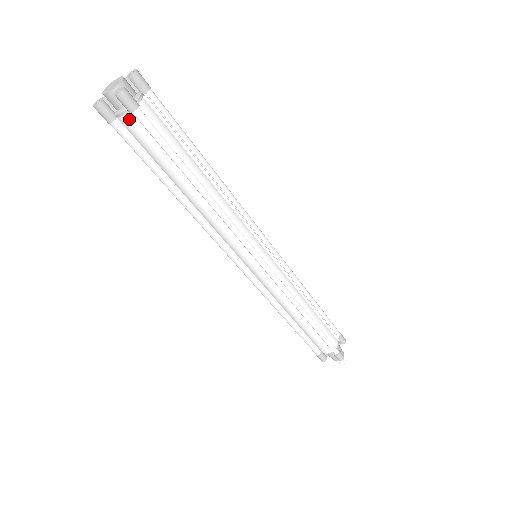
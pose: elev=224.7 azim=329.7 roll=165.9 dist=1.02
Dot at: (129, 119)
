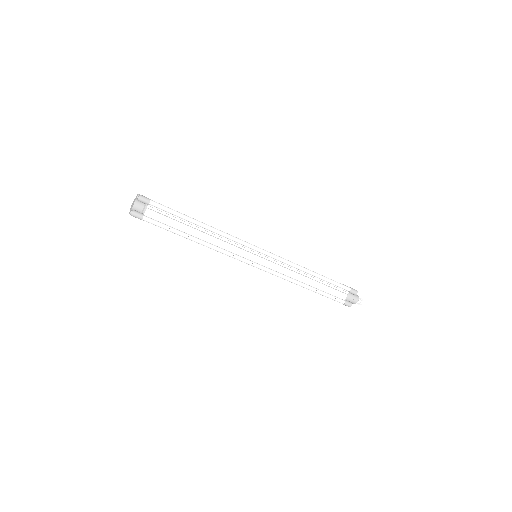
Dot at: occluded
